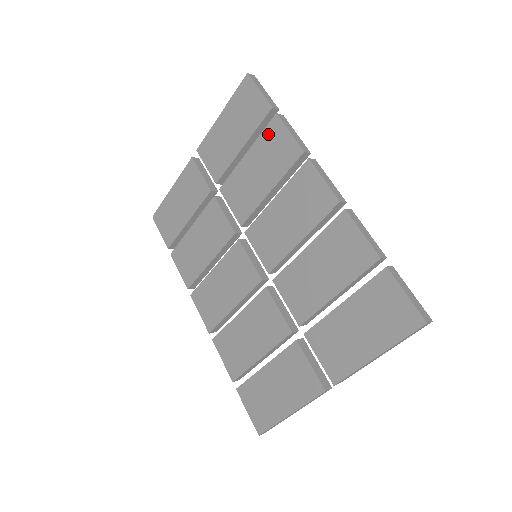
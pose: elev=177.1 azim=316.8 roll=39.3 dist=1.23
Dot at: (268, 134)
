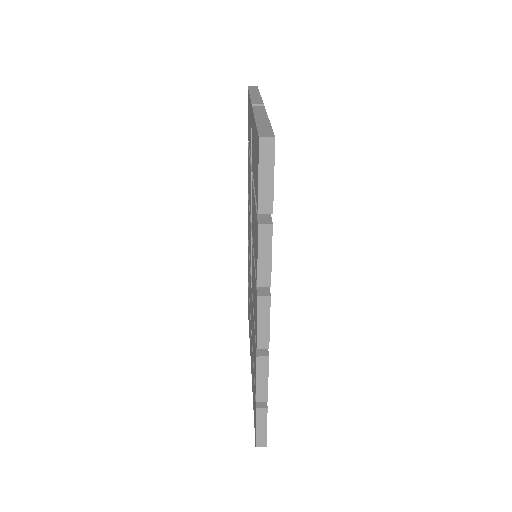
Dot at: (256, 222)
